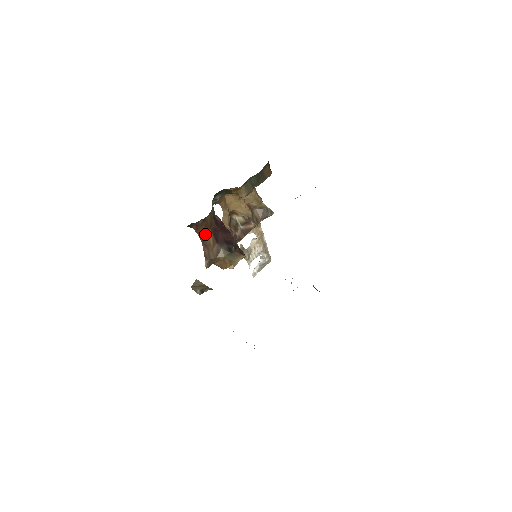
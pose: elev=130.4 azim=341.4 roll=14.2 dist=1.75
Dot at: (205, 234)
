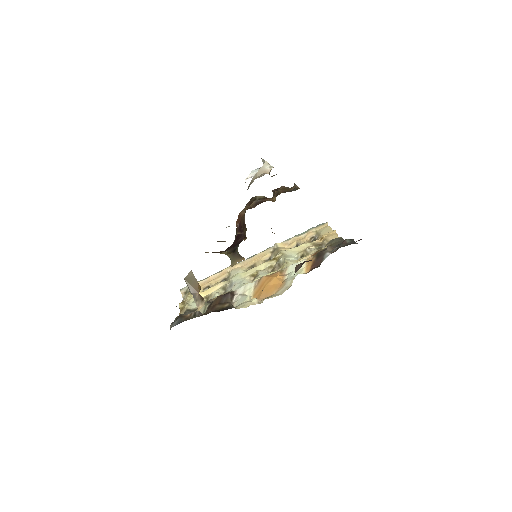
Dot at: occluded
